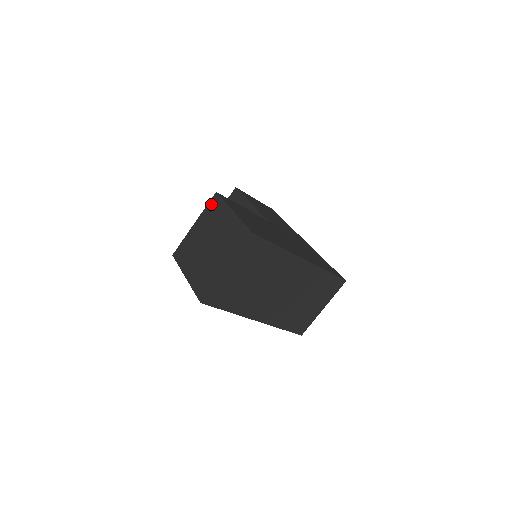
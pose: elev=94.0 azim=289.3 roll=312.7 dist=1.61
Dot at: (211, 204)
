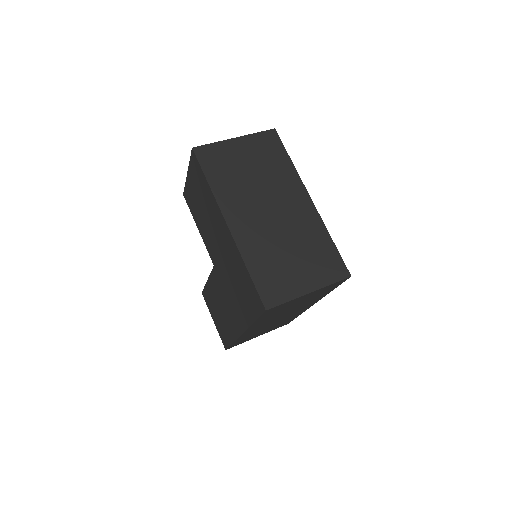
Dot at: occluded
